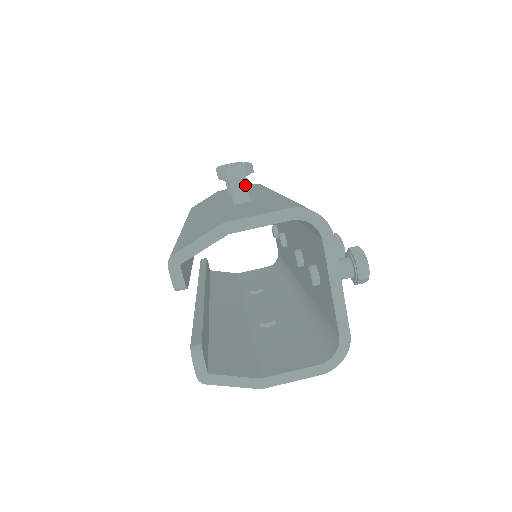
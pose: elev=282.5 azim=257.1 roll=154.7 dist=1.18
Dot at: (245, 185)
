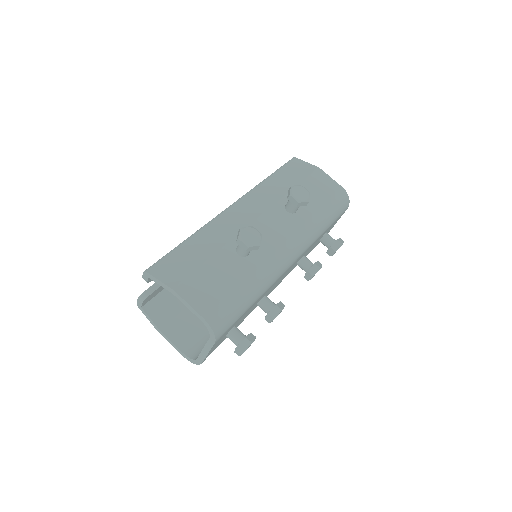
Dot at: occluded
